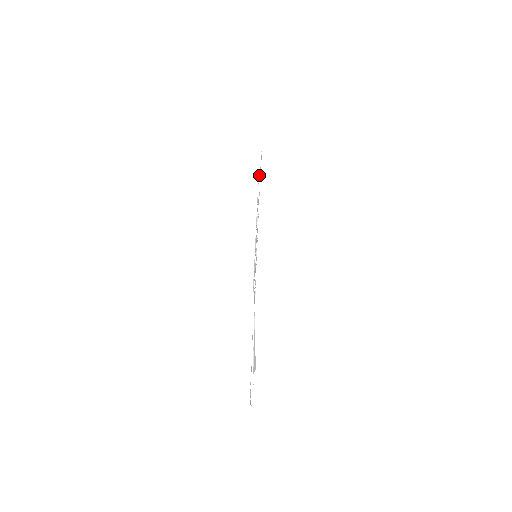
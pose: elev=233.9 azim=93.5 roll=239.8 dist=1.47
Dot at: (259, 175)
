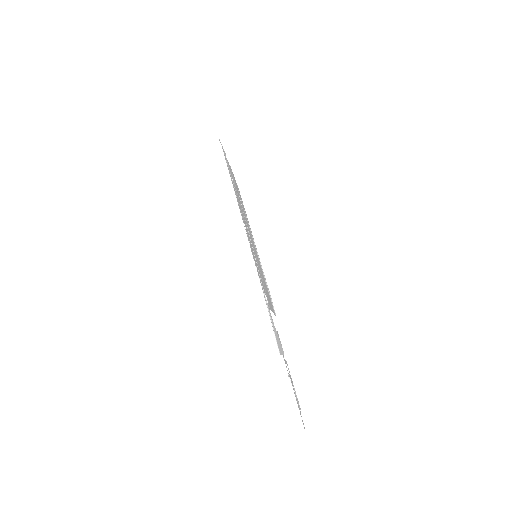
Dot at: (233, 178)
